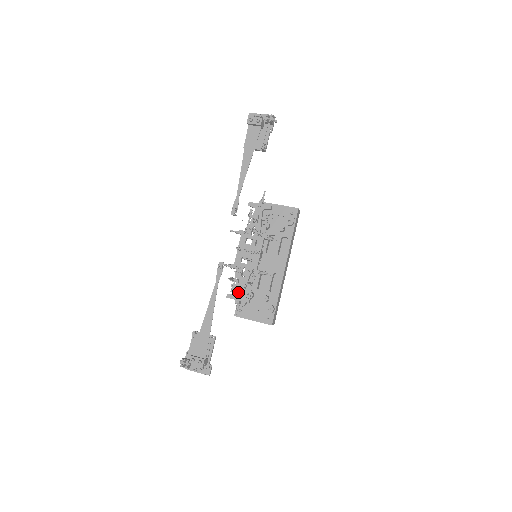
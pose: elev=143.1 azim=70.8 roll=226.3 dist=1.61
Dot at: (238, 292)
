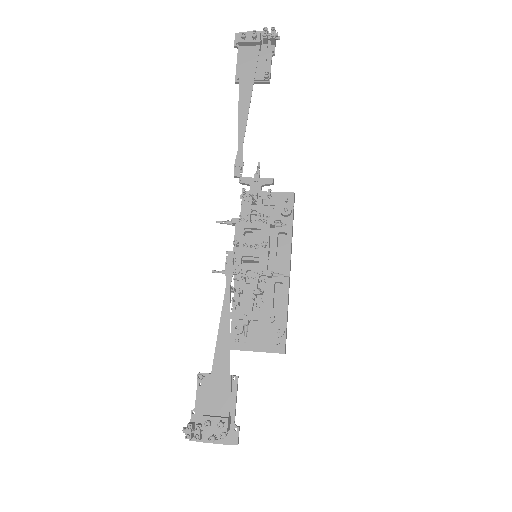
Dot at: (244, 307)
